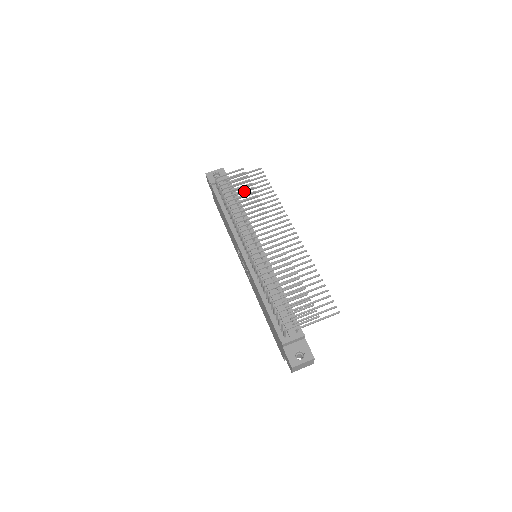
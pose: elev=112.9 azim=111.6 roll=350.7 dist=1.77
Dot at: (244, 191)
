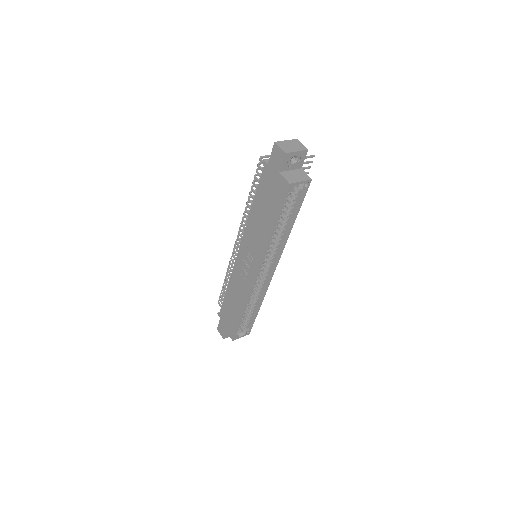
Dot at: occluded
